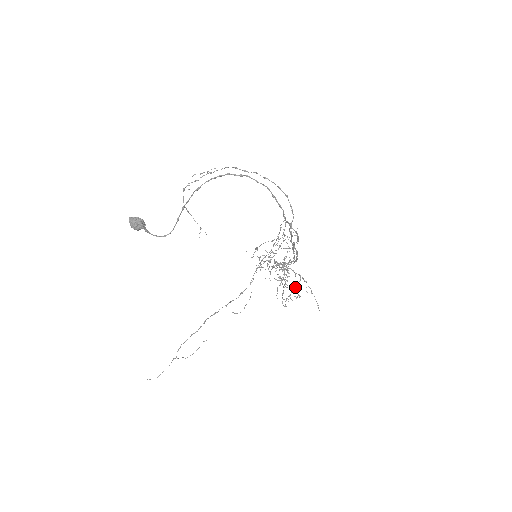
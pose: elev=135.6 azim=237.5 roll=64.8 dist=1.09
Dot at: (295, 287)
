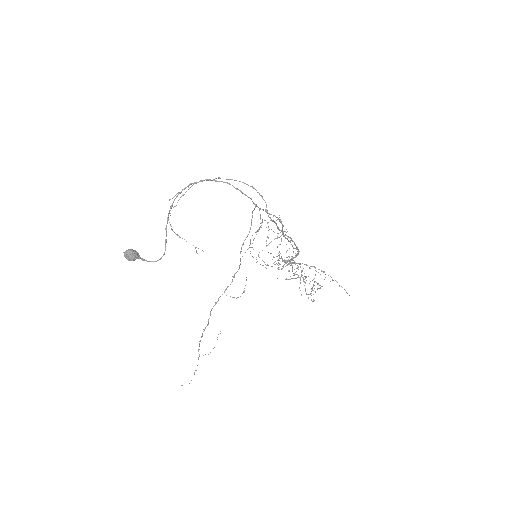
Dot at: (313, 279)
